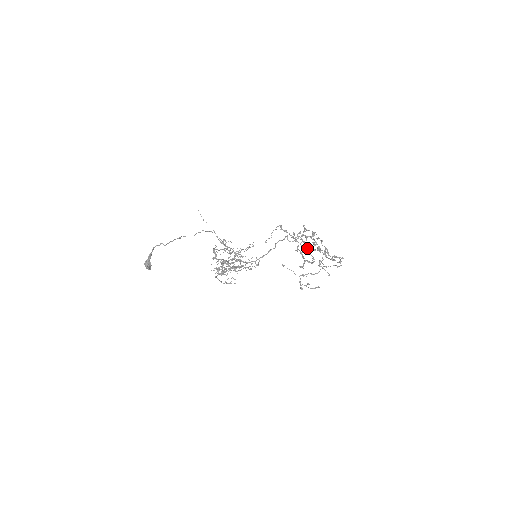
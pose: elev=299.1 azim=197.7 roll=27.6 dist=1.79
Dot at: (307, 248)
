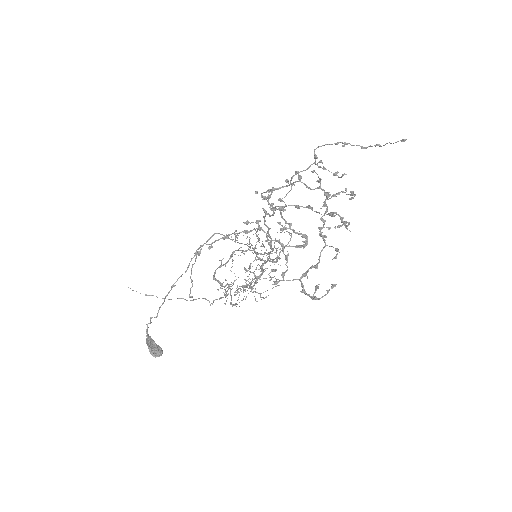
Dot at: (281, 228)
